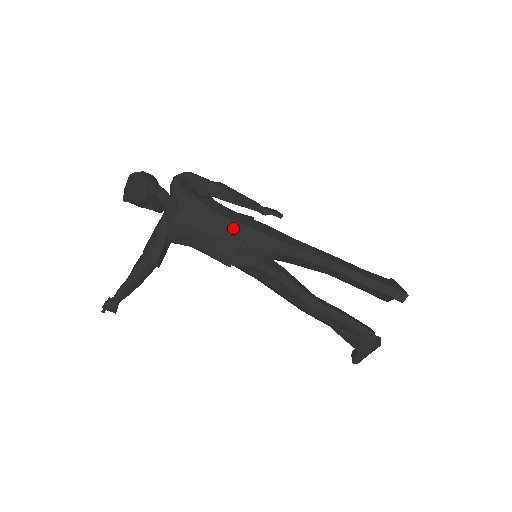
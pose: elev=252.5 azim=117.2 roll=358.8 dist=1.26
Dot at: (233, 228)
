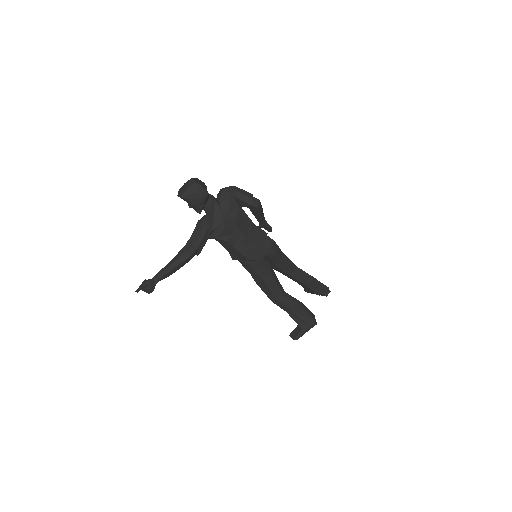
Dot at: (257, 232)
